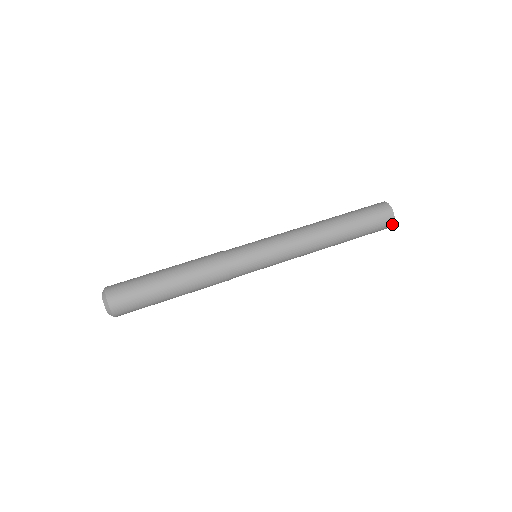
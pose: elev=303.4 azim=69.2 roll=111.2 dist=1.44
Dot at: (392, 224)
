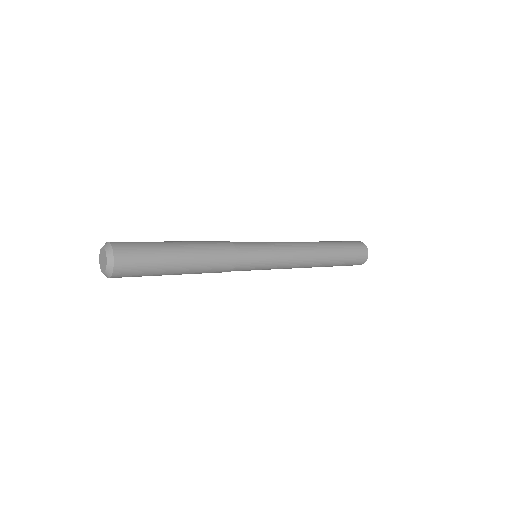
Dot at: (365, 261)
